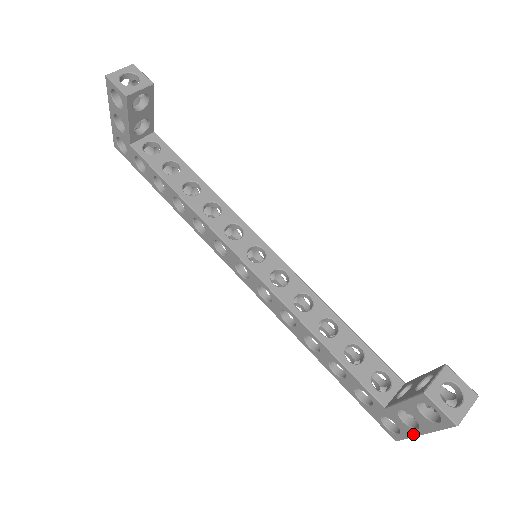
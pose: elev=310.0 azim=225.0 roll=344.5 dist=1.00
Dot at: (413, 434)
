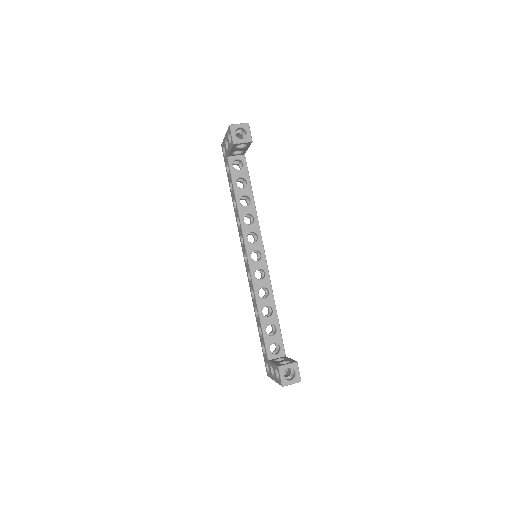
Dot at: (272, 378)
